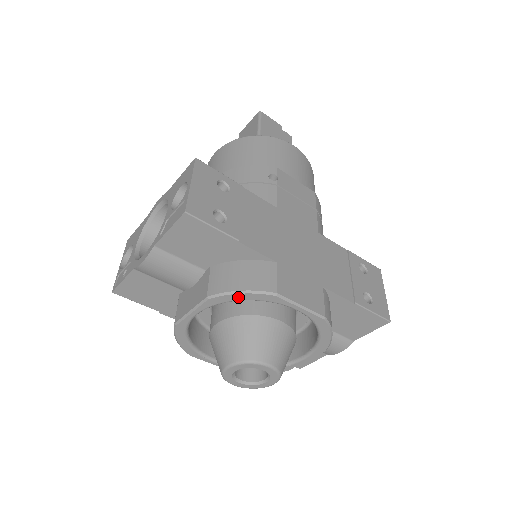
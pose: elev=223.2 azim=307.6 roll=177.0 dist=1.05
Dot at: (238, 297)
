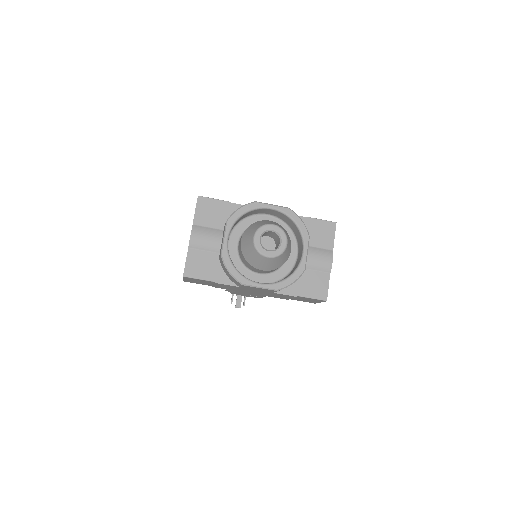
Dot at: (240, 212)
